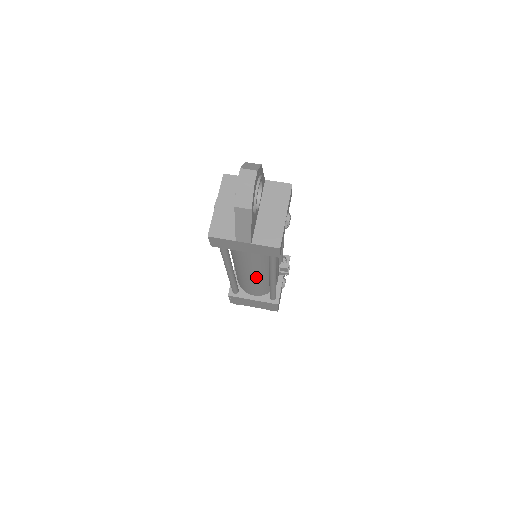
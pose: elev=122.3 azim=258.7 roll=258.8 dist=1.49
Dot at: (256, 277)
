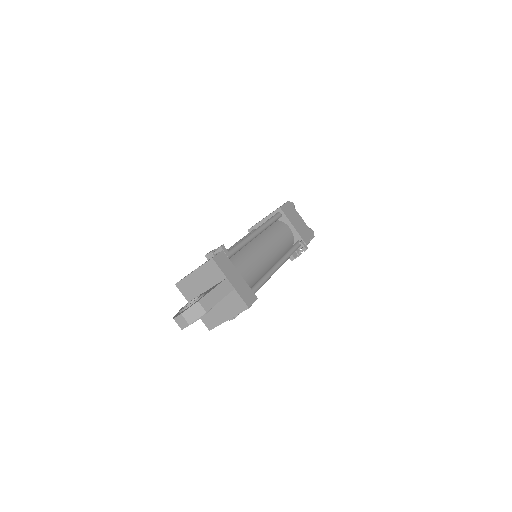
Dot at: occluded
